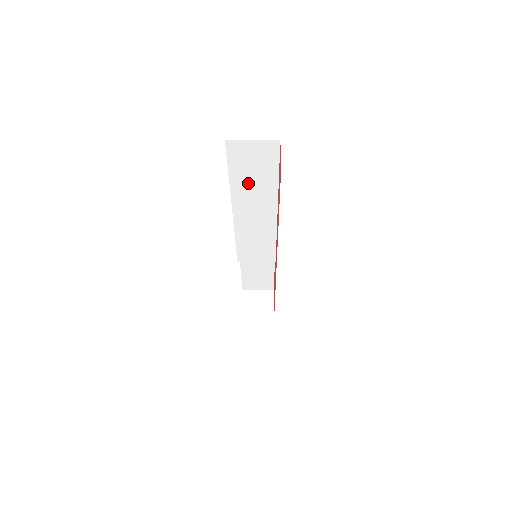
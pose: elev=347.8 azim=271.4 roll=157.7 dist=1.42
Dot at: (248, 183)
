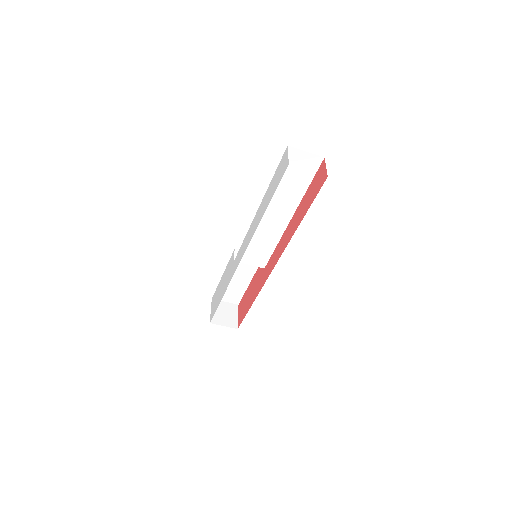
Dot at: (284, 187)
